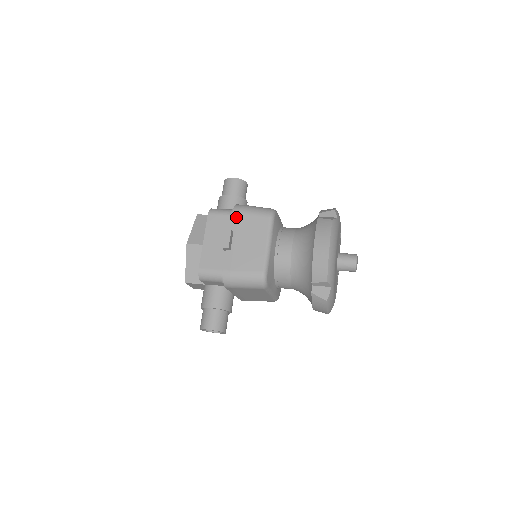
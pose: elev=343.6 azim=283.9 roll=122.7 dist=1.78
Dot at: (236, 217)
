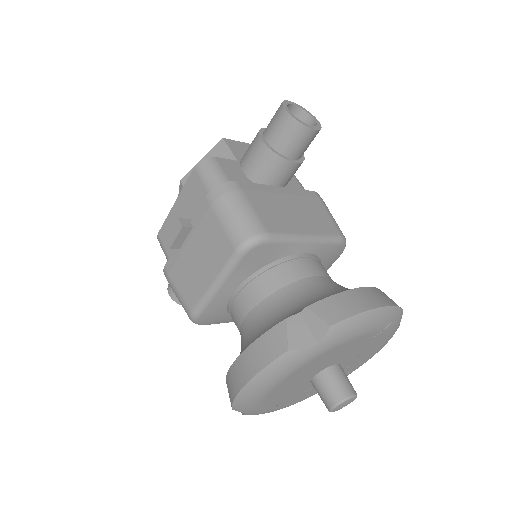
Dot at: (205, 208)
